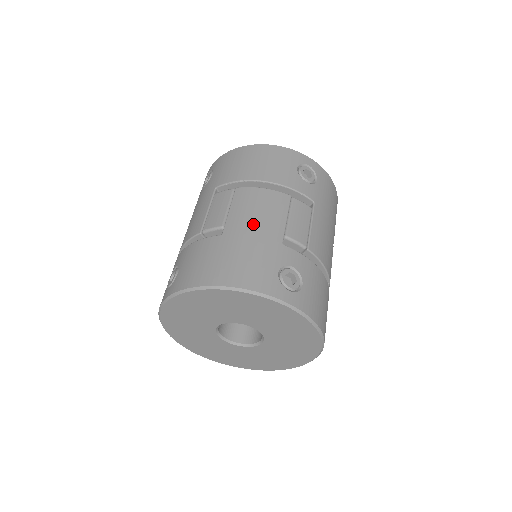
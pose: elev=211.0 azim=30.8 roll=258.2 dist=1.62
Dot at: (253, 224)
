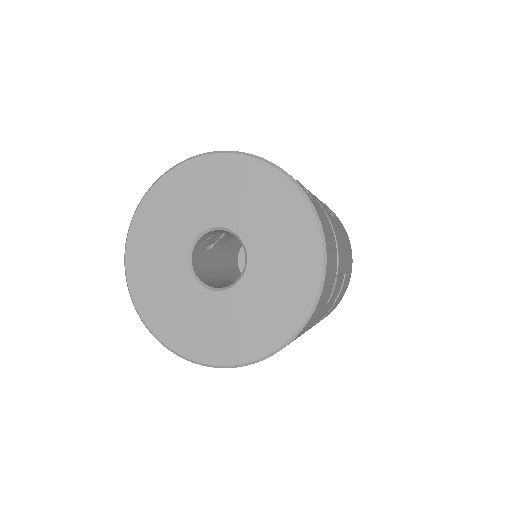
Dot at: occluded
